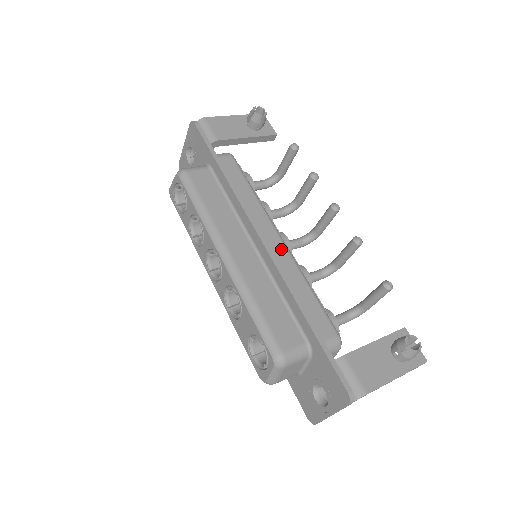
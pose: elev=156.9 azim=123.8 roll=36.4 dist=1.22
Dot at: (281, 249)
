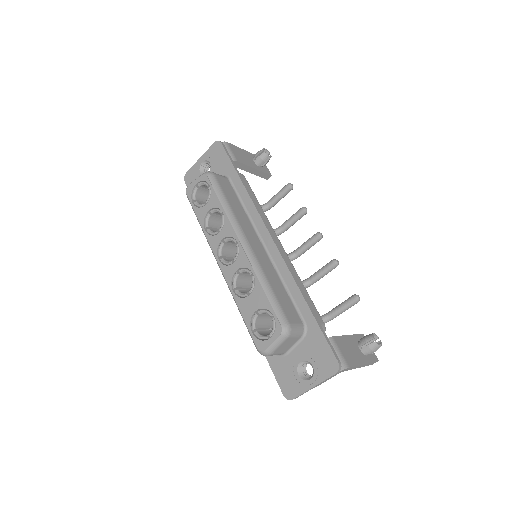
Dot at: (283, 252)
